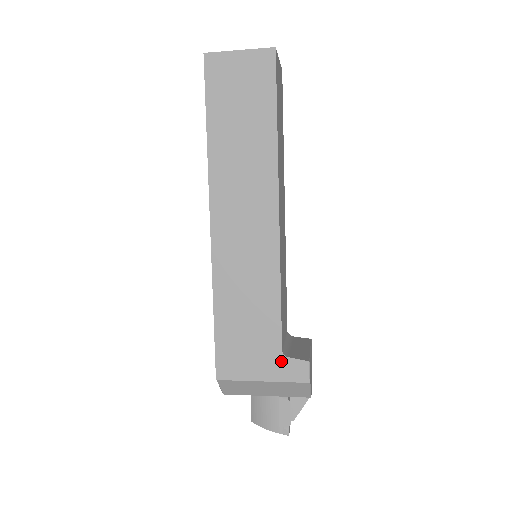
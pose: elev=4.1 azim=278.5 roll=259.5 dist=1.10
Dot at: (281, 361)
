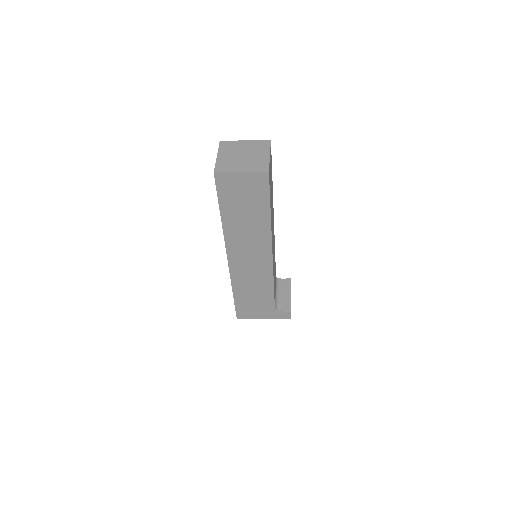
Dot at: (274, 312)
